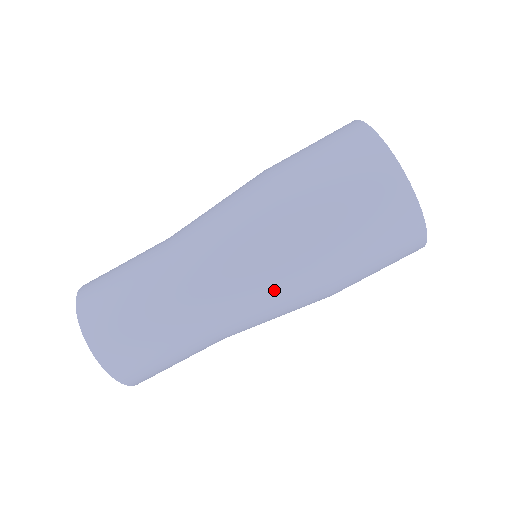
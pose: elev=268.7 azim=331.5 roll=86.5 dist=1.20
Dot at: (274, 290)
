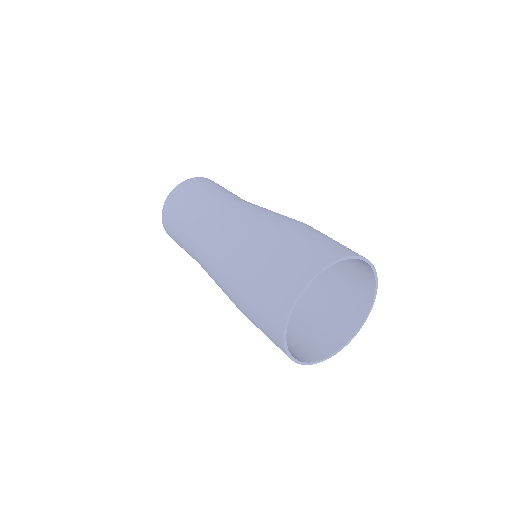
Dot at: (216, 270)
